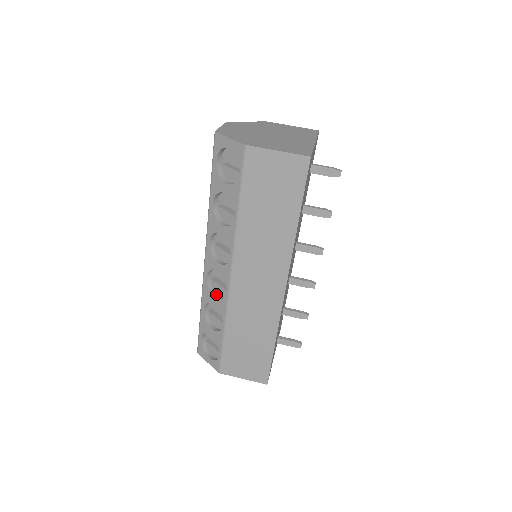
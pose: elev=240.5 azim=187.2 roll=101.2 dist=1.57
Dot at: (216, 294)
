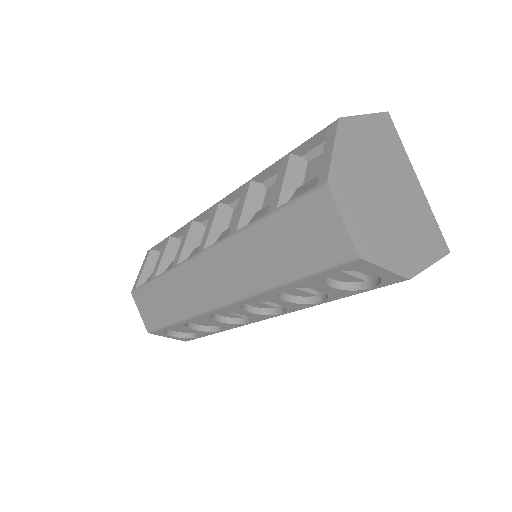
Dot at: (217, 316)
